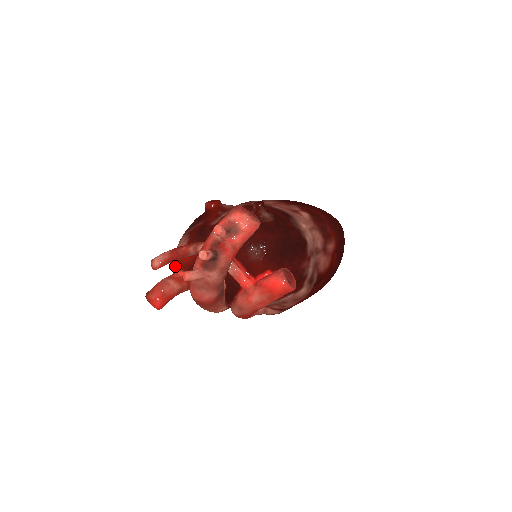
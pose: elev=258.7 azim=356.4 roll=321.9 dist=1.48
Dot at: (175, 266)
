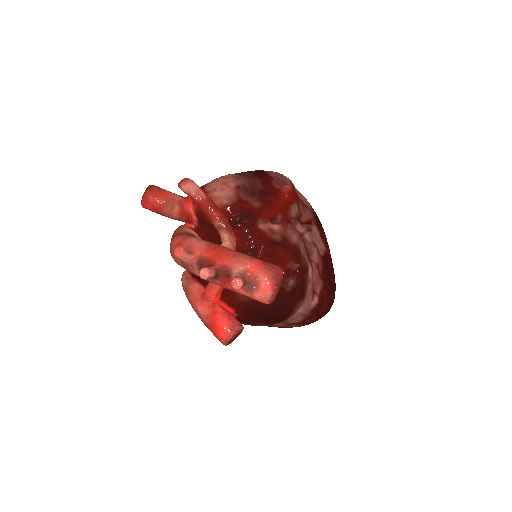
Dot at: occluded
